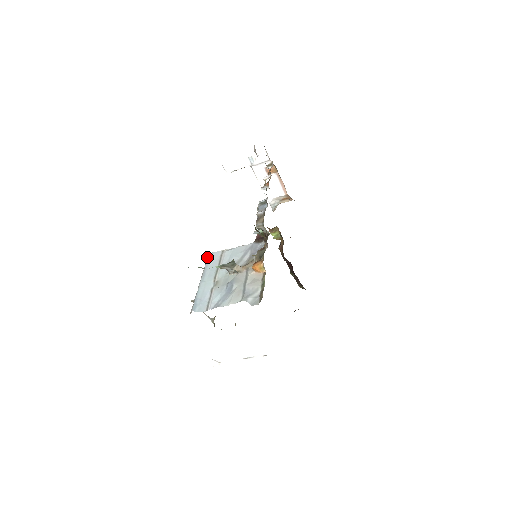
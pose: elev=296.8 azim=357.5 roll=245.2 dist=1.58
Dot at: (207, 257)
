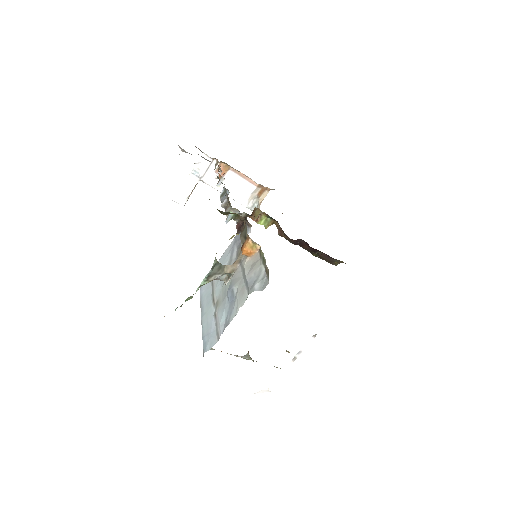
Dot at: occluded
